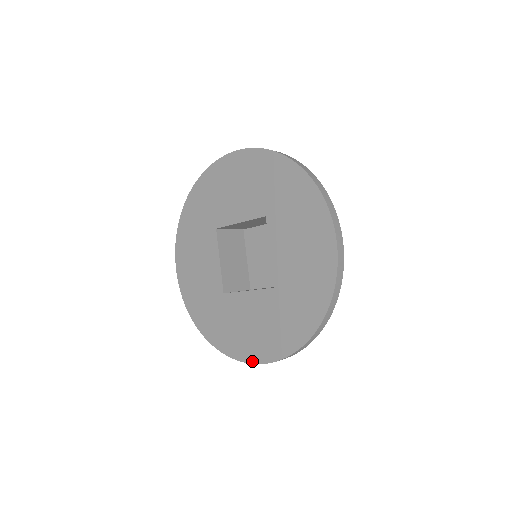
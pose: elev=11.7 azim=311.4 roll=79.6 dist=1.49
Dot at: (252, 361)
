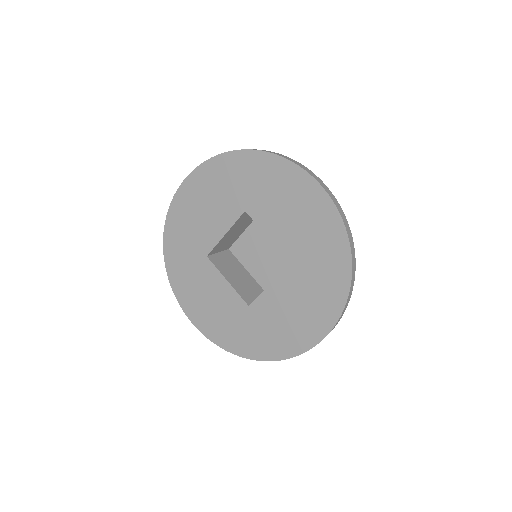
Dot at: (313, 344)
